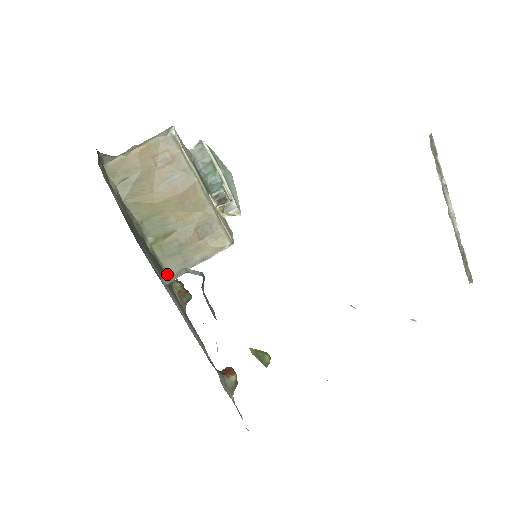
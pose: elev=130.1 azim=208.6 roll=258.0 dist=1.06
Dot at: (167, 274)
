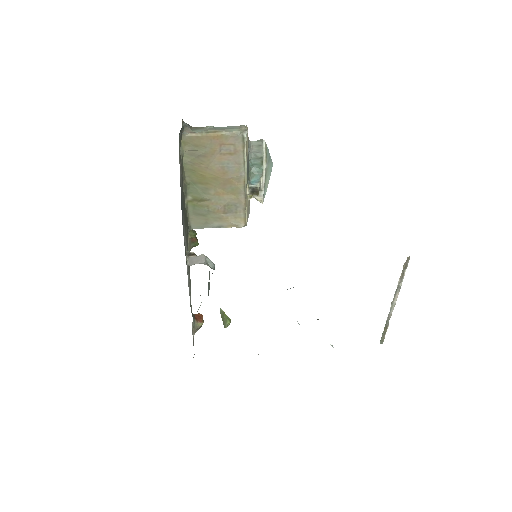
Dot at: (189, 225)
